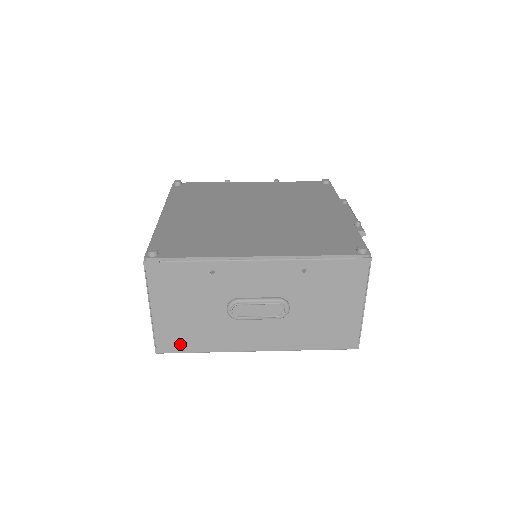
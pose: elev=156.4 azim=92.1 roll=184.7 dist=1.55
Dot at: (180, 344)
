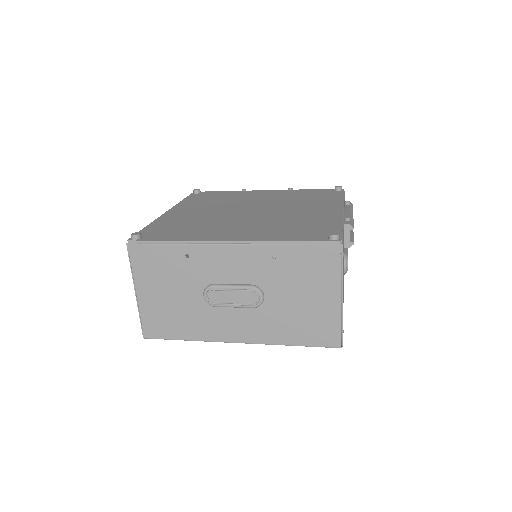
Dot at: (164, 330)
